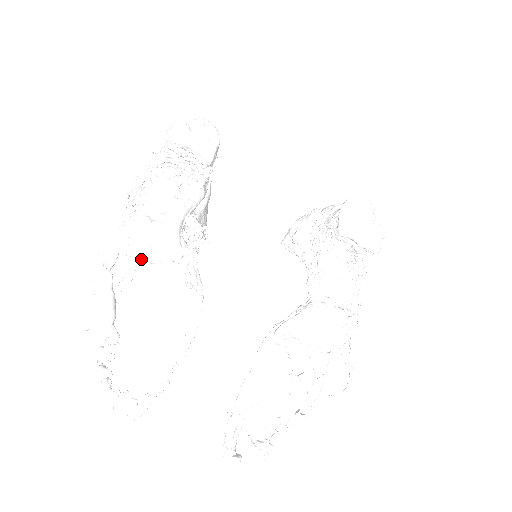
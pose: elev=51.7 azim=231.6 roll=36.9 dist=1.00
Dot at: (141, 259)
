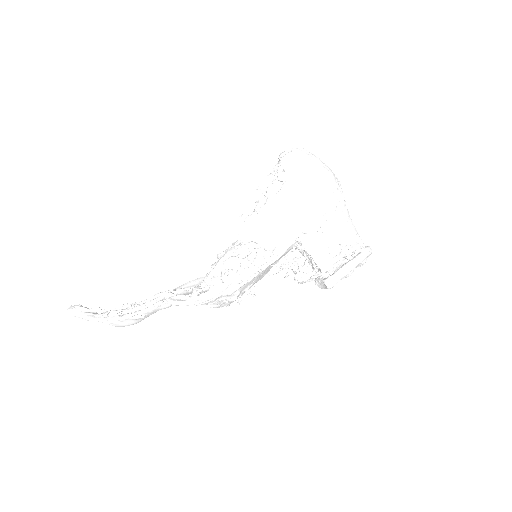
Dot at: occluded
